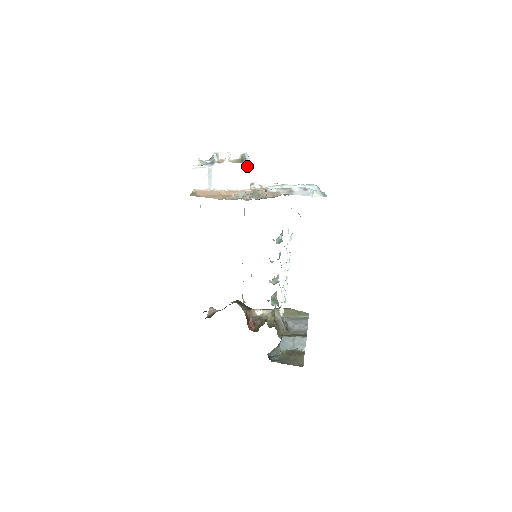
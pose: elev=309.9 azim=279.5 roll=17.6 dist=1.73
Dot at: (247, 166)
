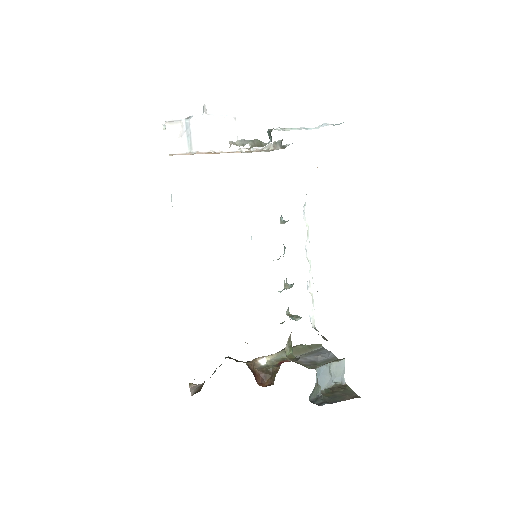
Dot at: (231, 118)
